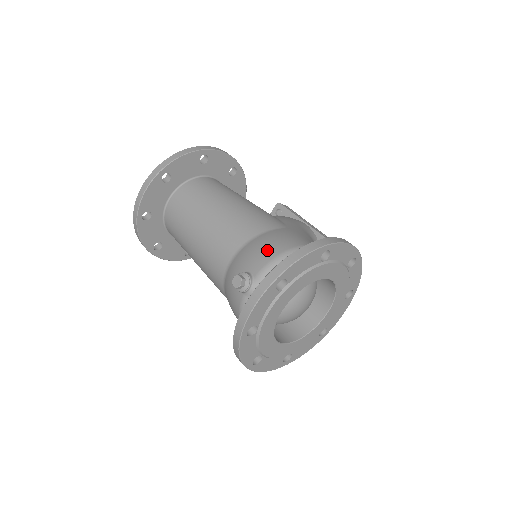
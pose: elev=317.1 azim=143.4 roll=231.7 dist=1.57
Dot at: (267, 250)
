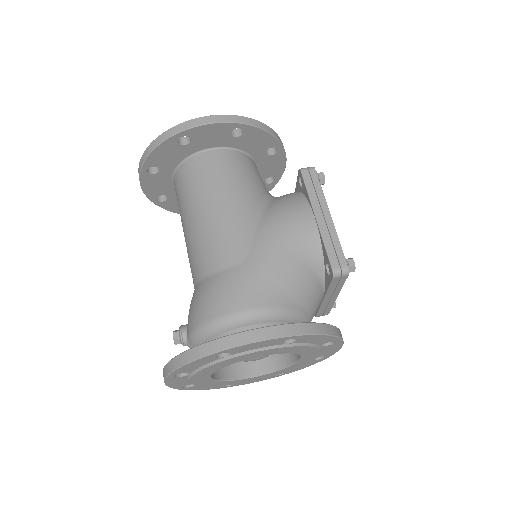
Dot at: (197, 311)
